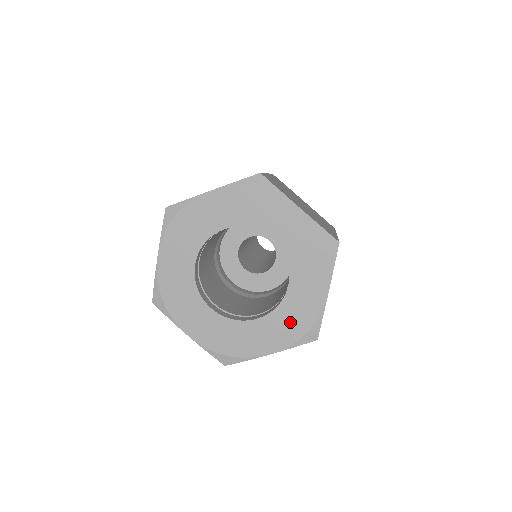
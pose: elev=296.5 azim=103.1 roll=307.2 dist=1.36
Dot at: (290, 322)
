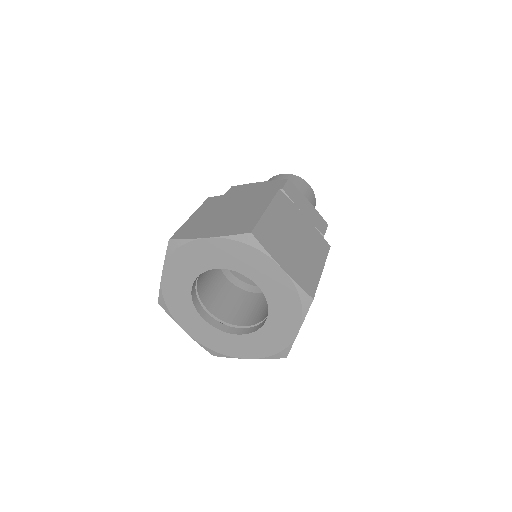
Dot at: (265, 343)
